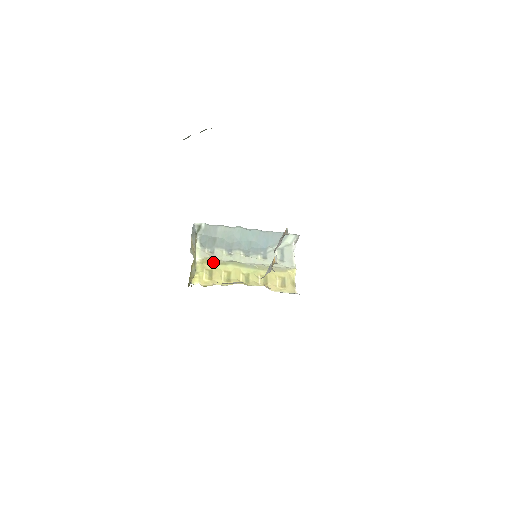
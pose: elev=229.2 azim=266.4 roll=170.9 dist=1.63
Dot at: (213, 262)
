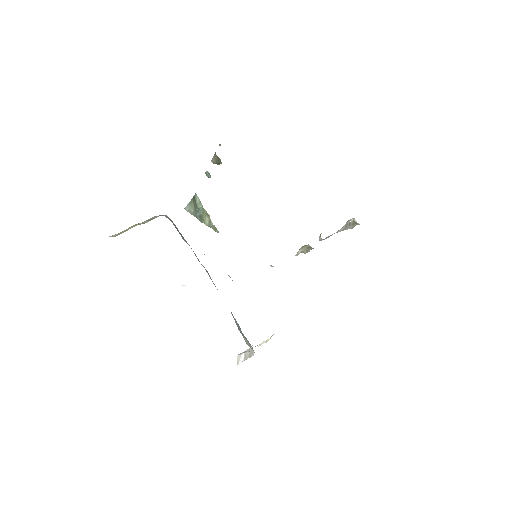
Dot at: occluded
